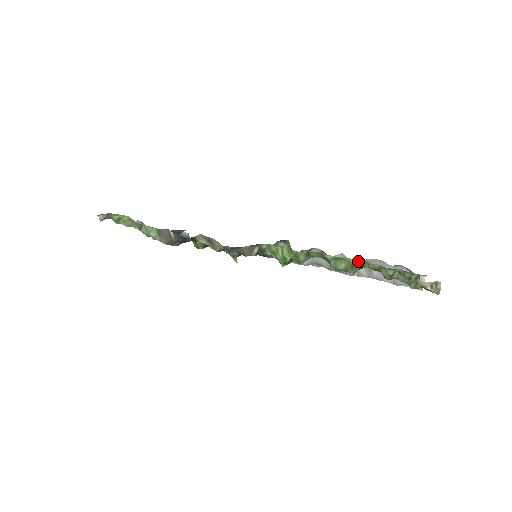
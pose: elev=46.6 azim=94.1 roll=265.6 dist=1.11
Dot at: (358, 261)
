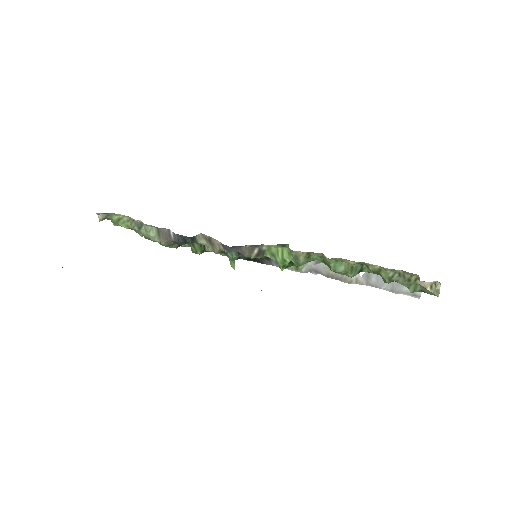
Dot at: occluded
